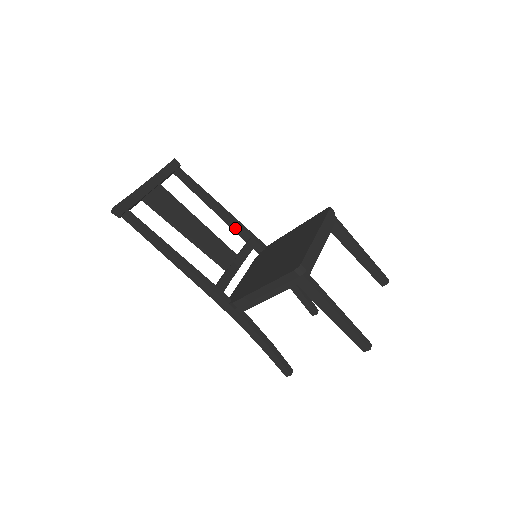
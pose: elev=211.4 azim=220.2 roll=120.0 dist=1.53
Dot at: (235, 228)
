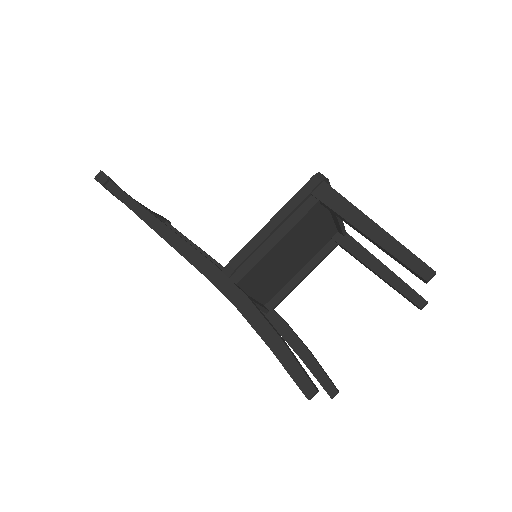
Dot at: occluded
